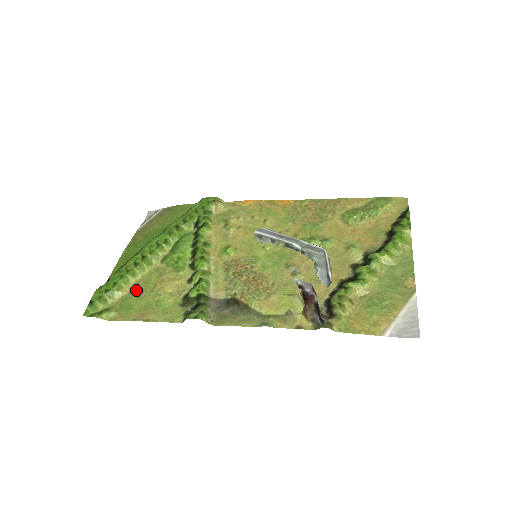
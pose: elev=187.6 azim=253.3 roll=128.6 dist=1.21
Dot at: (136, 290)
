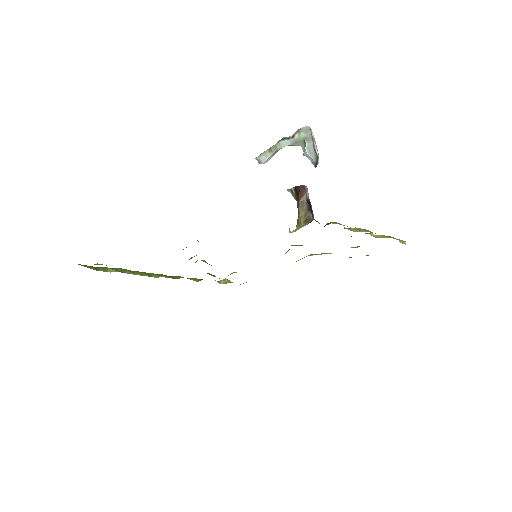
Dot at: occluded
